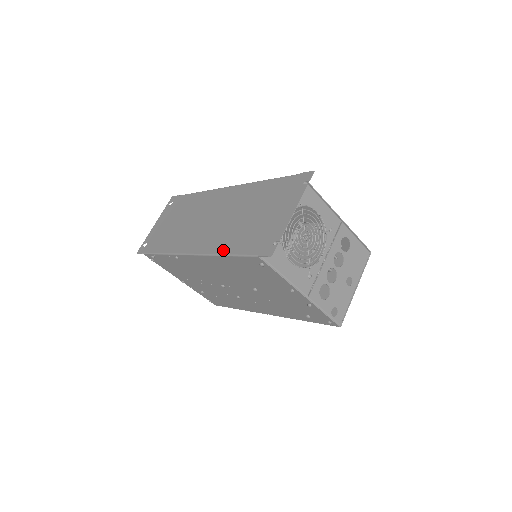
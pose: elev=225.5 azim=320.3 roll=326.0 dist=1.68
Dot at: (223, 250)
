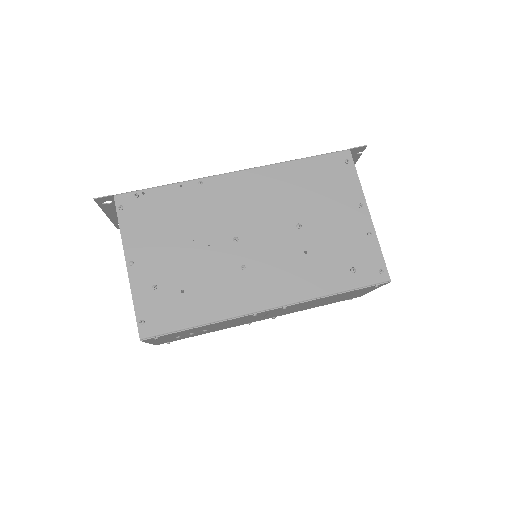
Dot at: occluded
